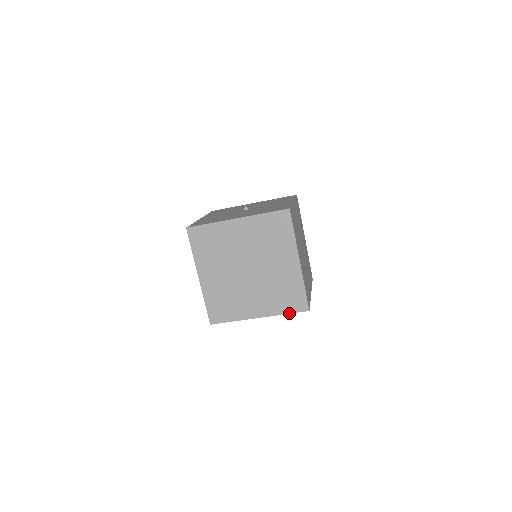
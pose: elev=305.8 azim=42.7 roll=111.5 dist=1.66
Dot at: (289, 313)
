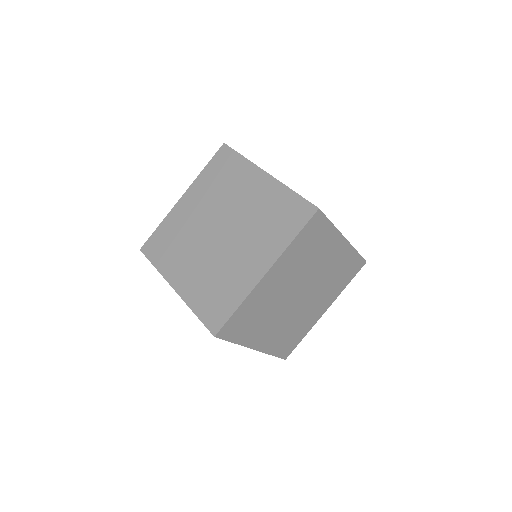
Dot at: (297, 234)
